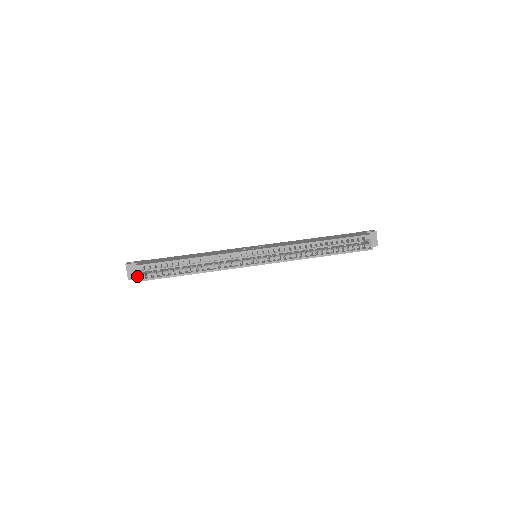
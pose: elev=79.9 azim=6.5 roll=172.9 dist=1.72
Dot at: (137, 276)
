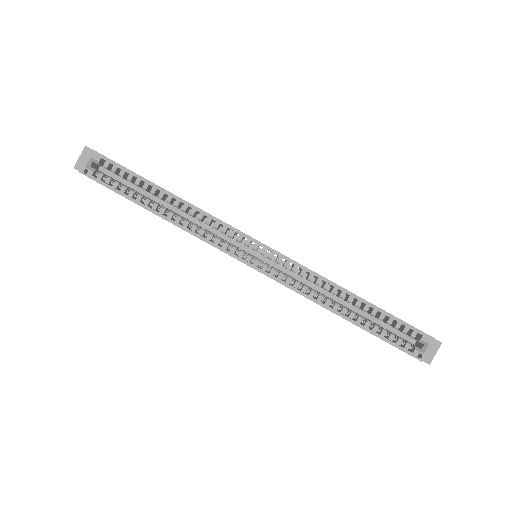
Dot at: (84, 164)
